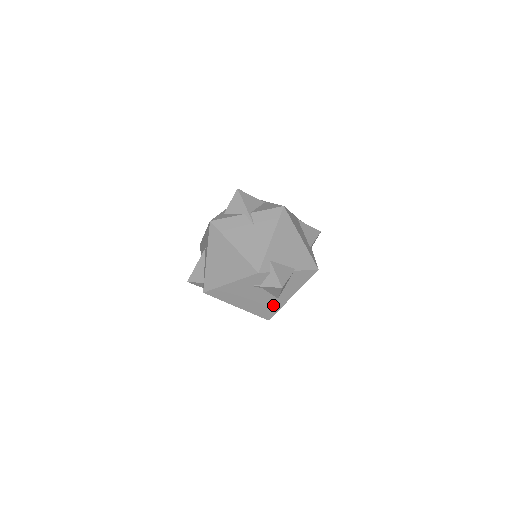
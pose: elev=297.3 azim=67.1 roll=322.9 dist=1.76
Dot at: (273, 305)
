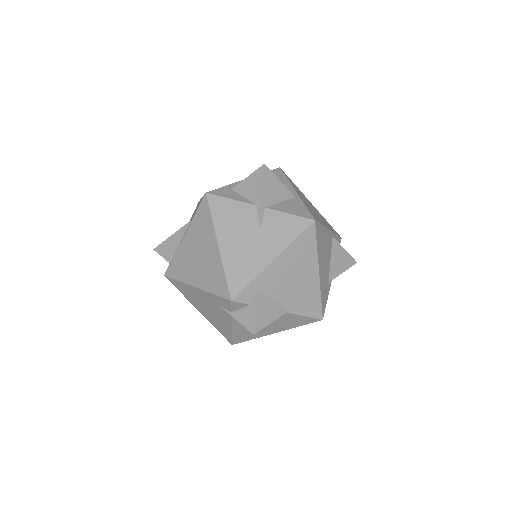
Dot at: (243, 334)
